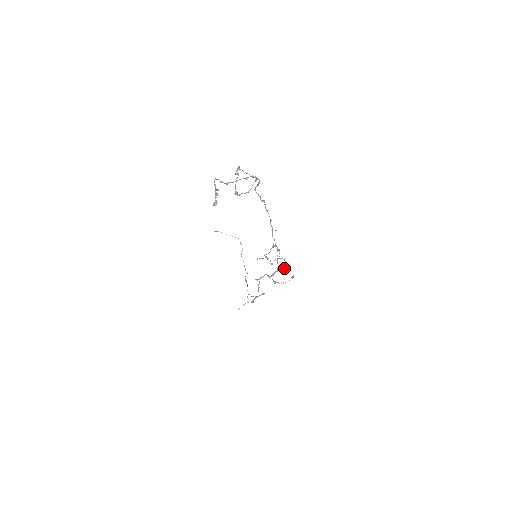
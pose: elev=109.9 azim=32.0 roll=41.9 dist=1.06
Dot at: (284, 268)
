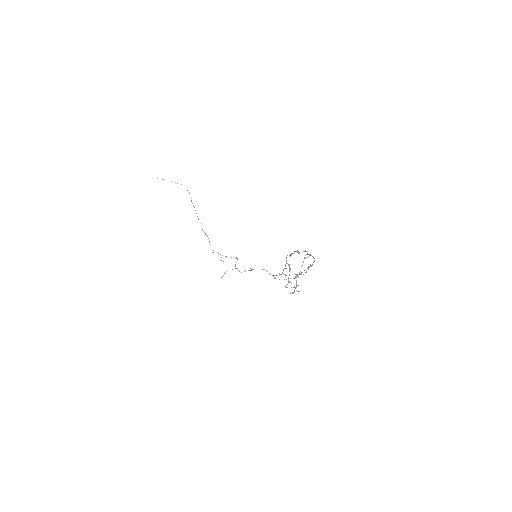
Dot at: occluded
